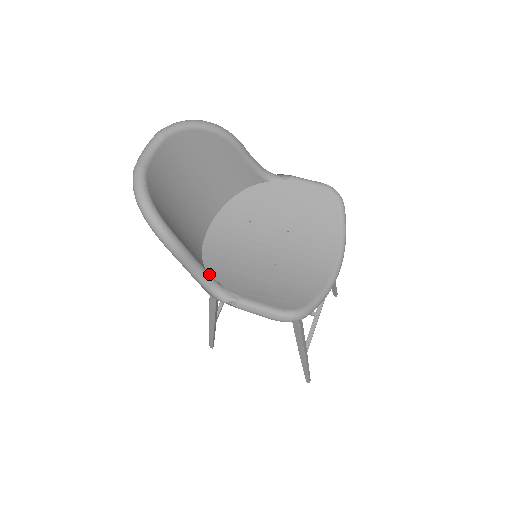
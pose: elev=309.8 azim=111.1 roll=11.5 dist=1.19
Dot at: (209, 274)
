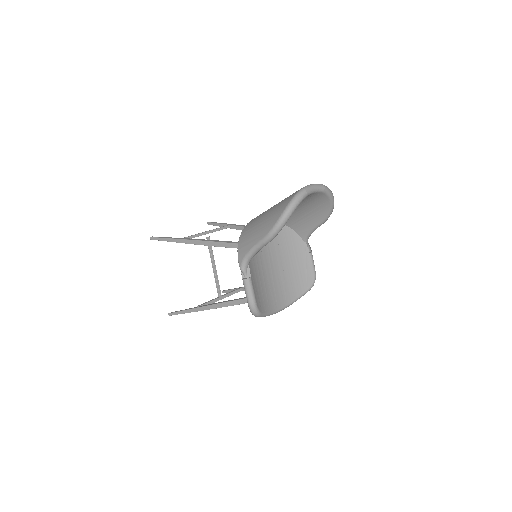
Dot at: occluded
